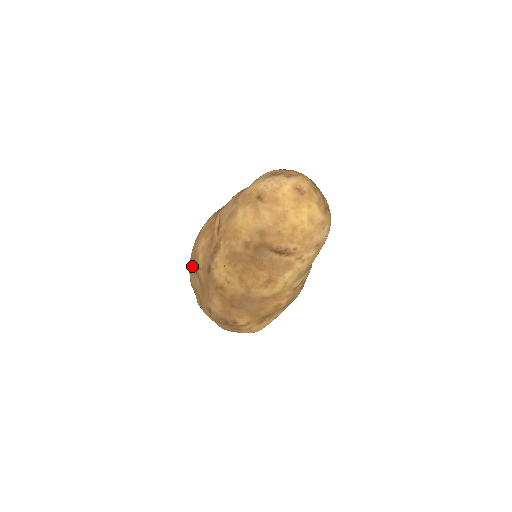
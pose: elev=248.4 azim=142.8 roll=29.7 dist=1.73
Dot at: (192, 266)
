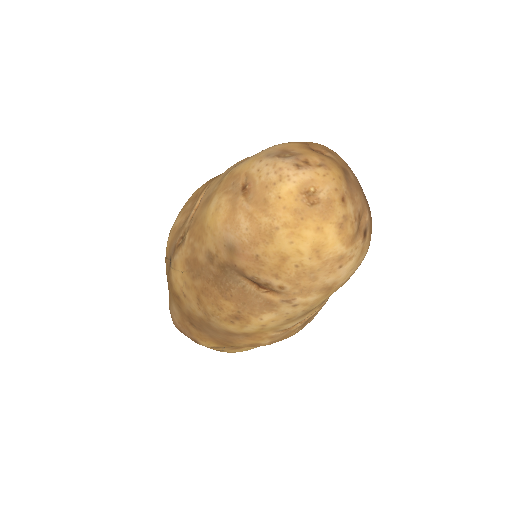
Dot at: occluded
